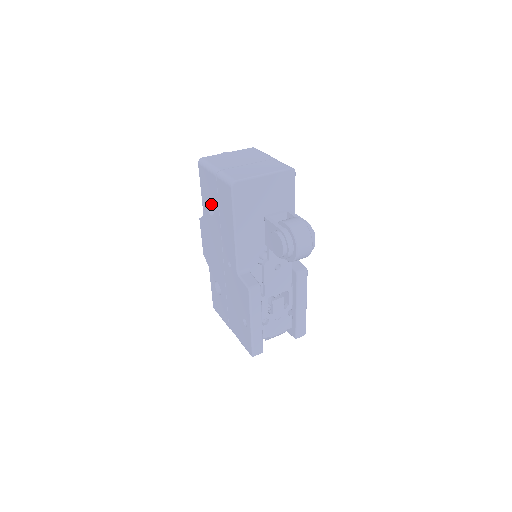
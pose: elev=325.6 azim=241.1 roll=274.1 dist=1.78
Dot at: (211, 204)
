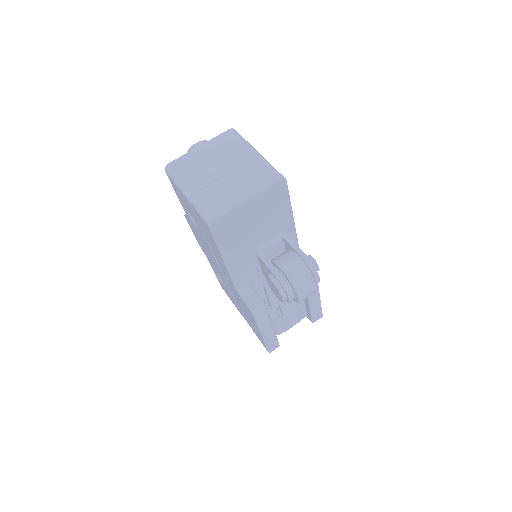
Dot at: occluded
